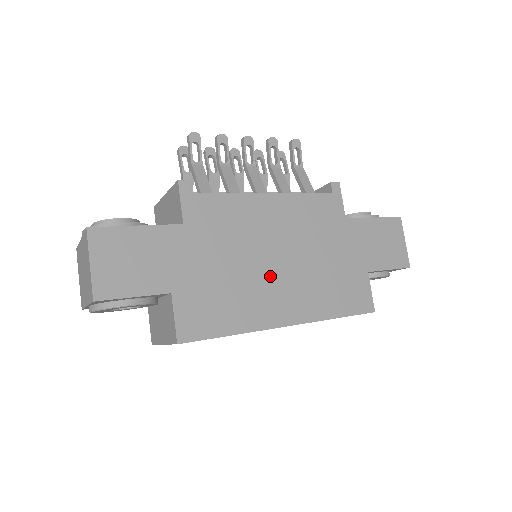
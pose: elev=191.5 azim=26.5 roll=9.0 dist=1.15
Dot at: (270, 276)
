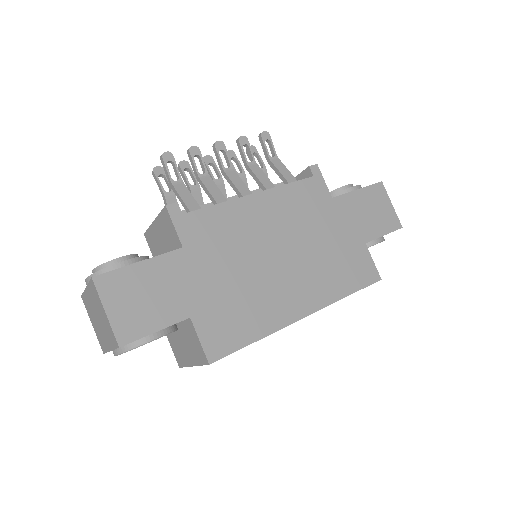
Dot at: (277, 274)
